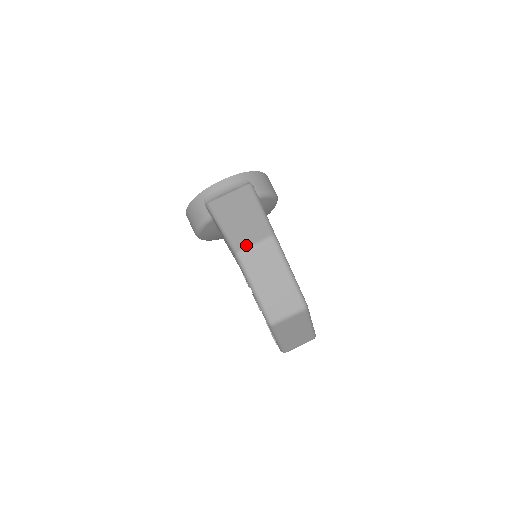
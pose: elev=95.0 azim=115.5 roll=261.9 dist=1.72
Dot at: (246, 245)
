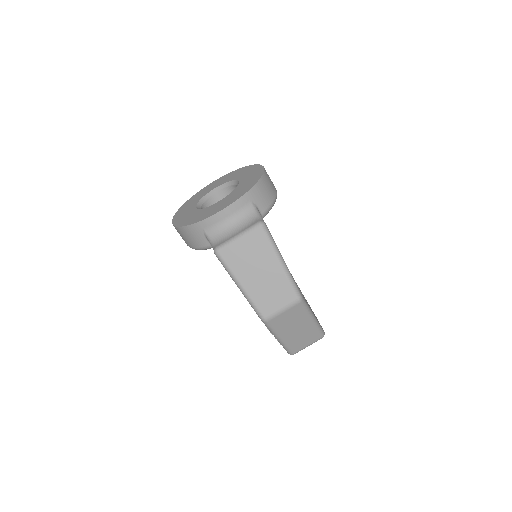
Dot at: (272, 311)
